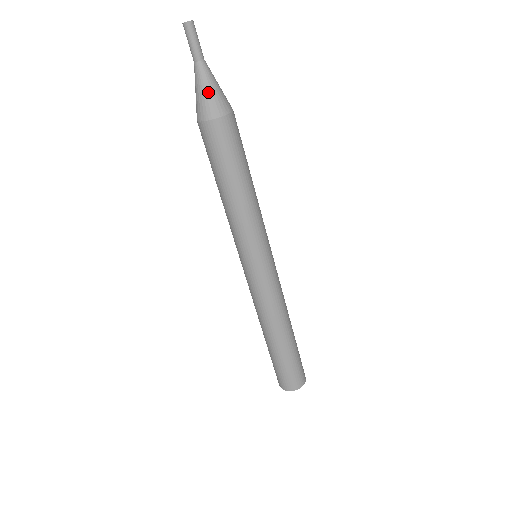
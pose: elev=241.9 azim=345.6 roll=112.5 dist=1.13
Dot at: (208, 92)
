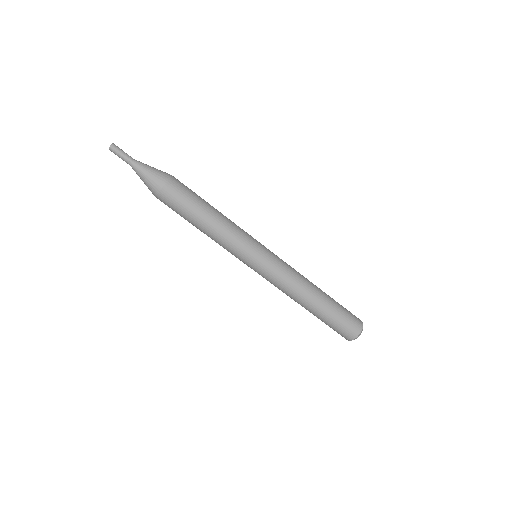
Dot at: (152, 171)
